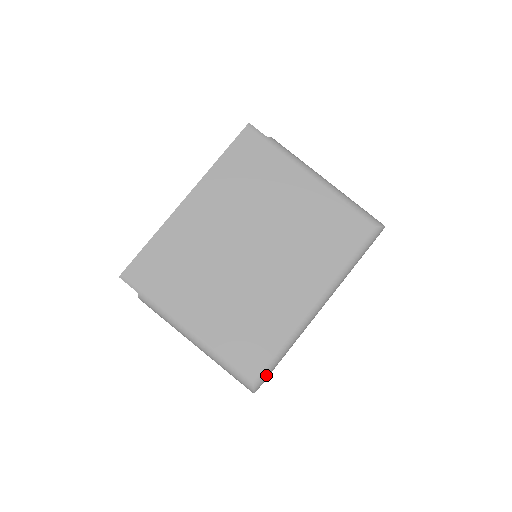
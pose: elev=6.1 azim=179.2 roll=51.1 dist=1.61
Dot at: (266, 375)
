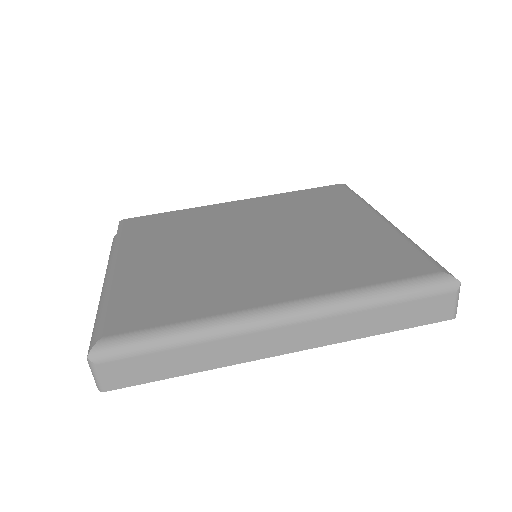
Dot at: (127, 344)
